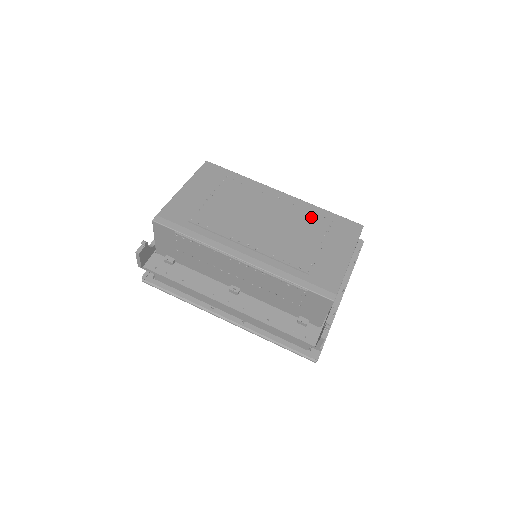
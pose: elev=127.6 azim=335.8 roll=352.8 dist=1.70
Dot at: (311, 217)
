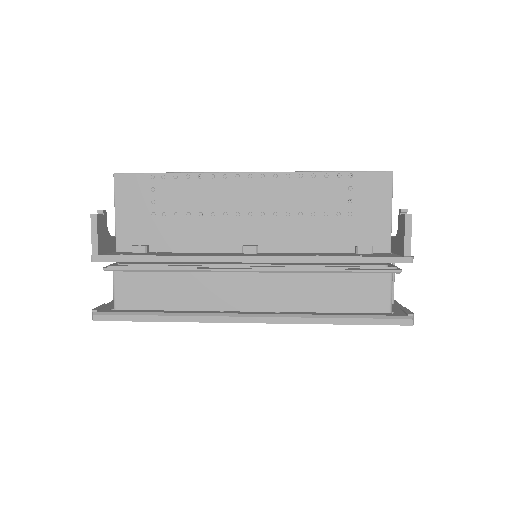
Dot at: occluded
